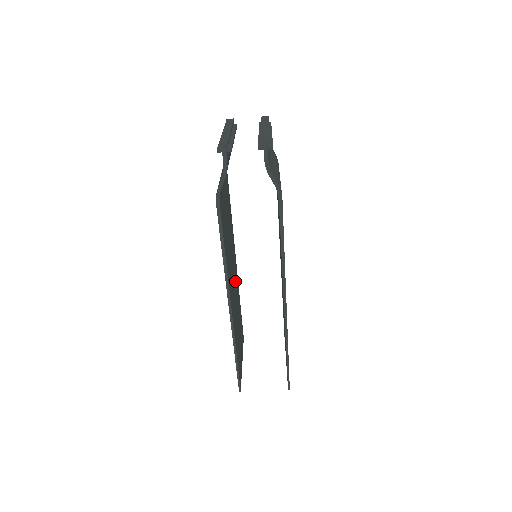
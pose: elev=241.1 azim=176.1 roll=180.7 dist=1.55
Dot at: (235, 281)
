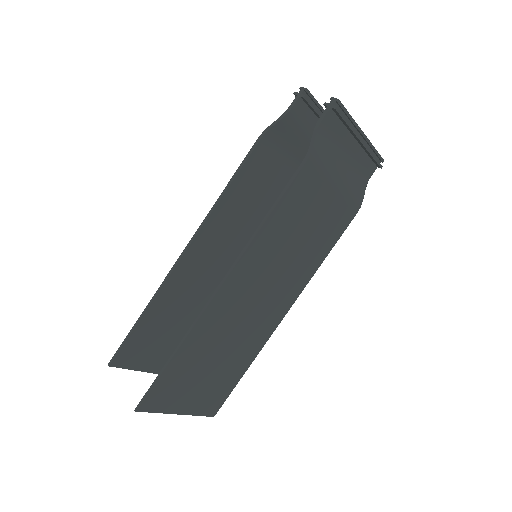
Dot at: occluded
